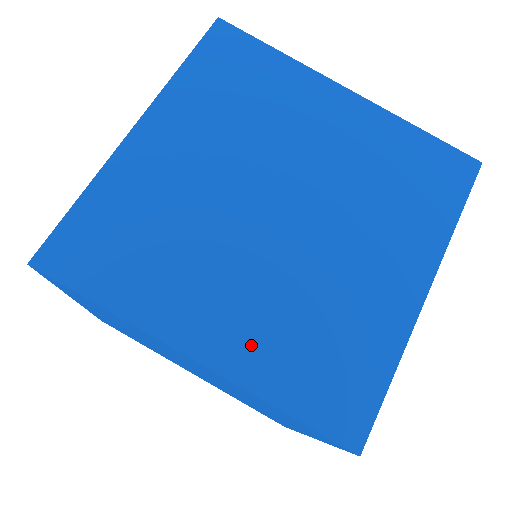
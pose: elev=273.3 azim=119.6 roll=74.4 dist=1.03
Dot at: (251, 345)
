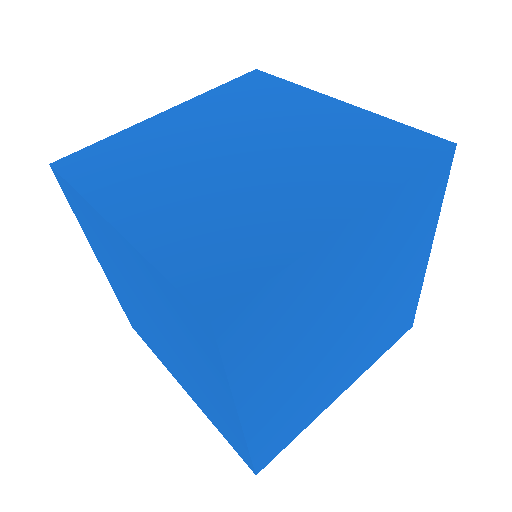
Dot at: (268, 413)
